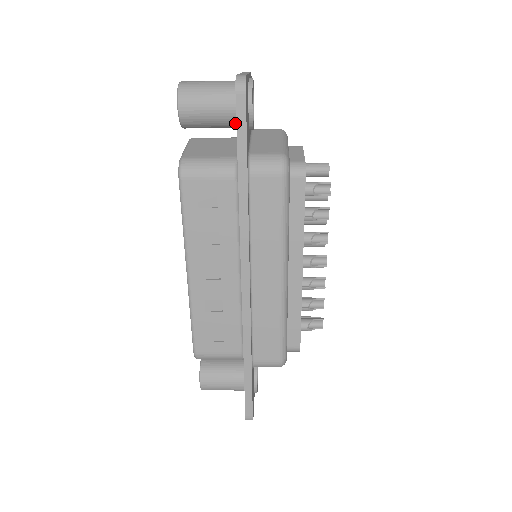
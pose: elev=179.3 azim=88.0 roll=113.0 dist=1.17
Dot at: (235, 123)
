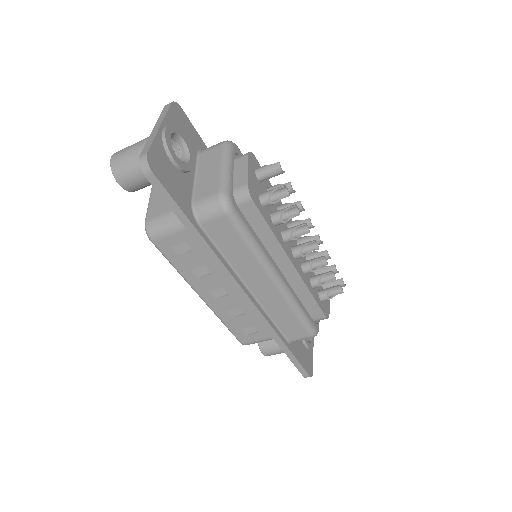
Dot at: occluded
